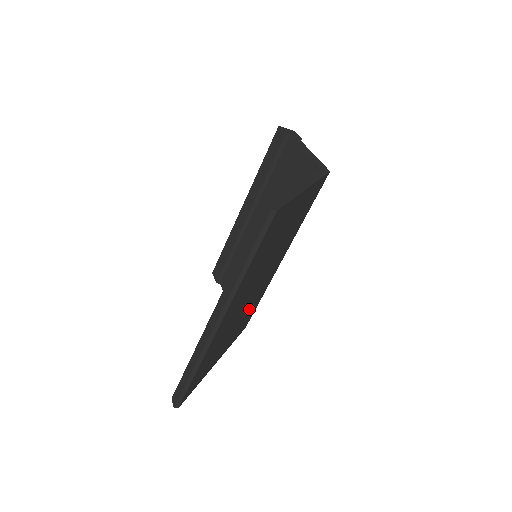
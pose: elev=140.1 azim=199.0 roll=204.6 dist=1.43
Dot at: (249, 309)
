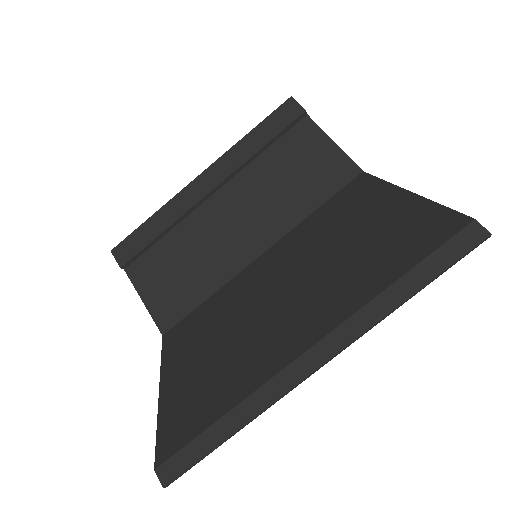
Dot at: occluded
